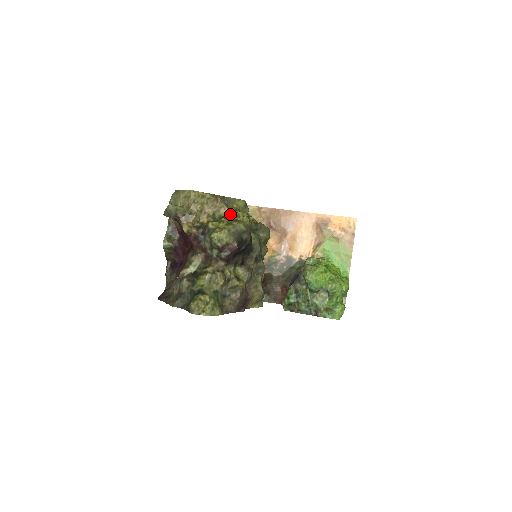
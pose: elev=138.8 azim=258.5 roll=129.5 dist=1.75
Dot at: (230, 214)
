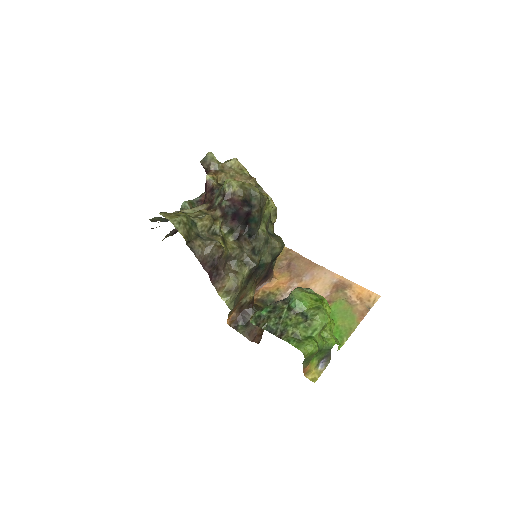
Dot at: occluded
